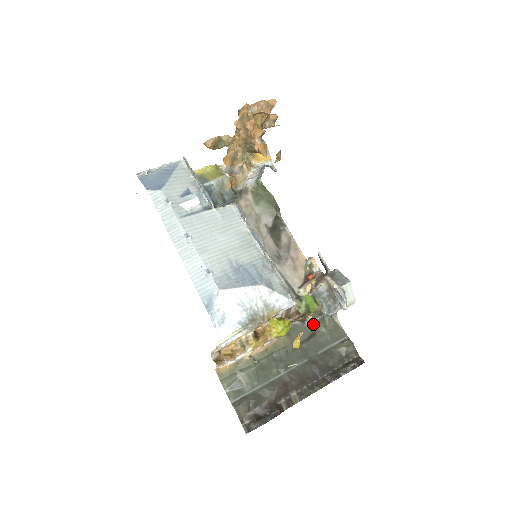
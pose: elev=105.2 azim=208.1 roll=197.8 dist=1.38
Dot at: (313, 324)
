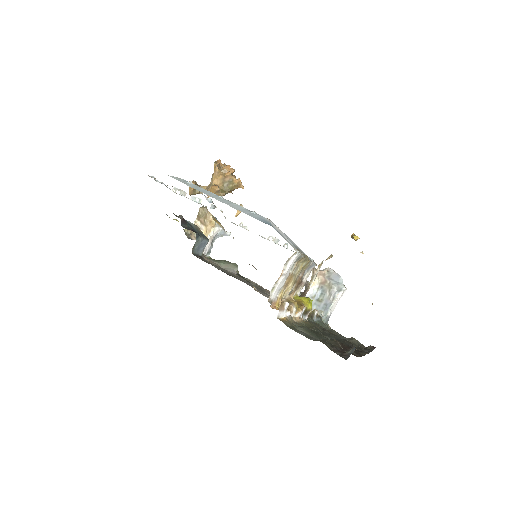
Dot at: (320, 322)
